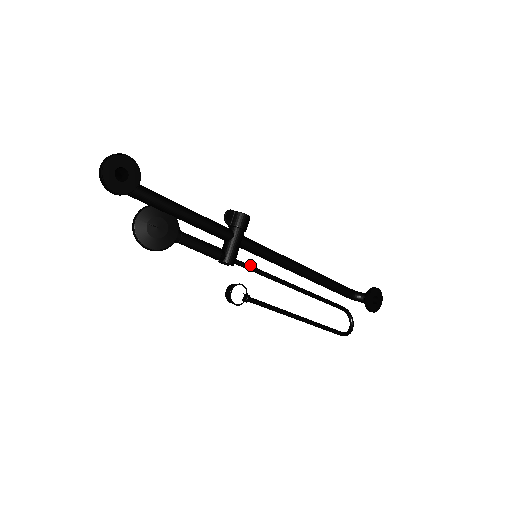
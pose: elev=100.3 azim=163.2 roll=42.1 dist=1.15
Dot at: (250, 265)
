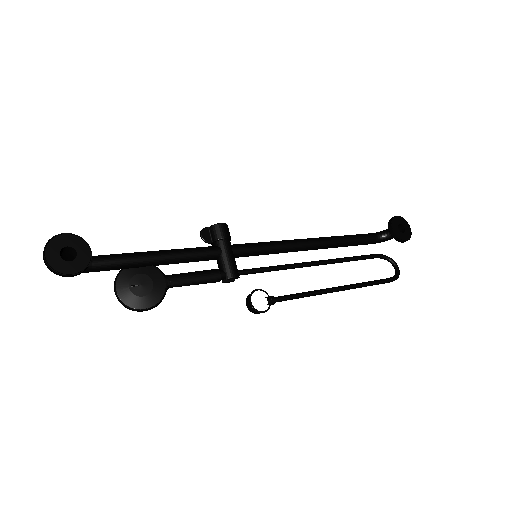
Dot at: (256, 268)
